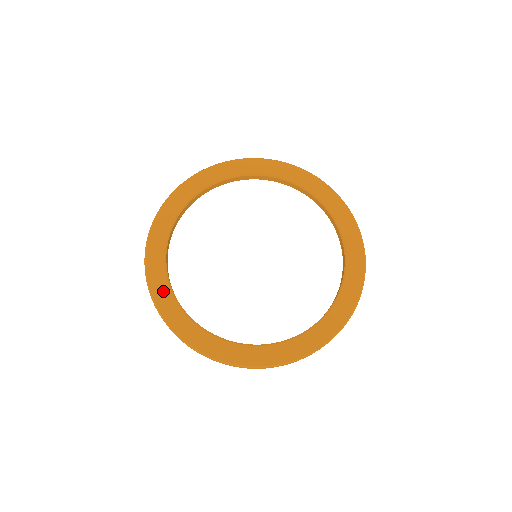
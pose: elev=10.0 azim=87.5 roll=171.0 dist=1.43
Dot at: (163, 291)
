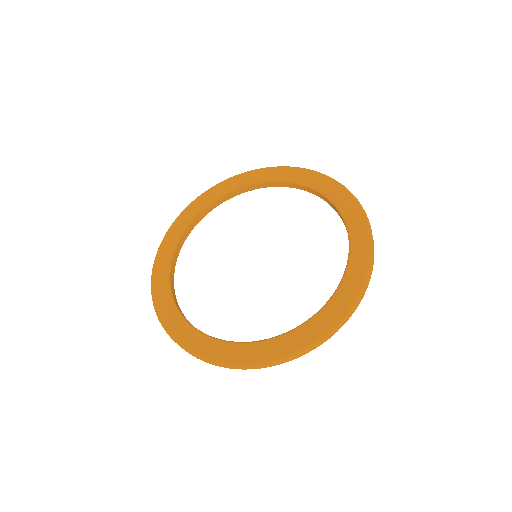
Dot at: (163, 293)
